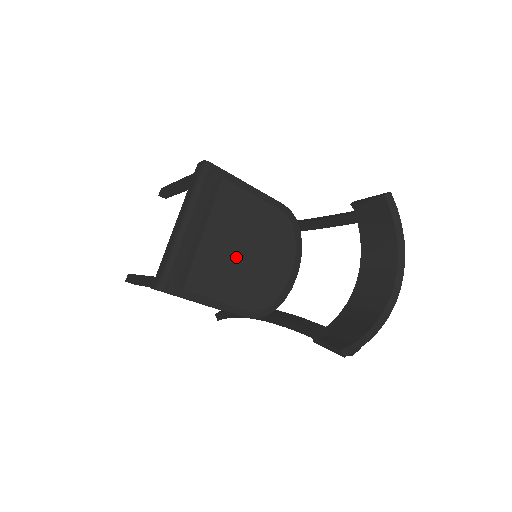
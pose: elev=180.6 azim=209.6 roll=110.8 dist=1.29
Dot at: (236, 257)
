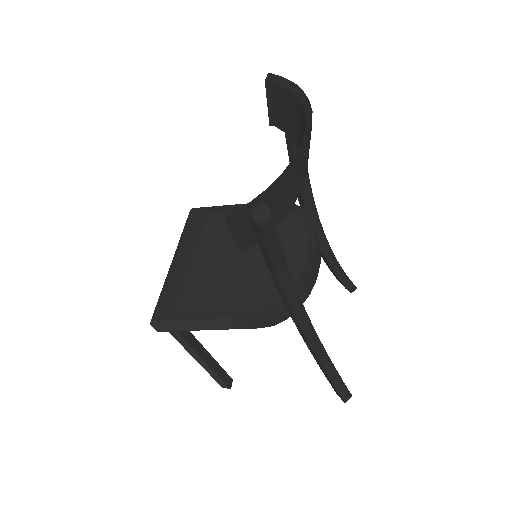
Dot at: (229, 265)
